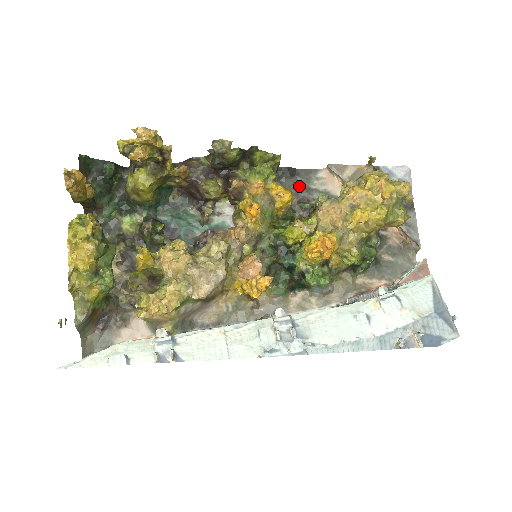
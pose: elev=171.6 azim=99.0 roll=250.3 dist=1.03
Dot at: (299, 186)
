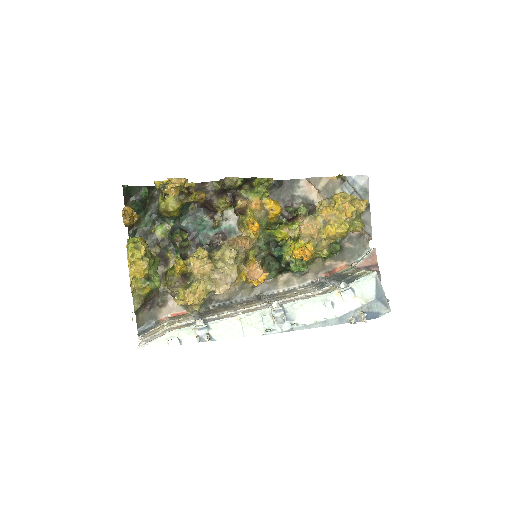
Dot at: (285, 194)
